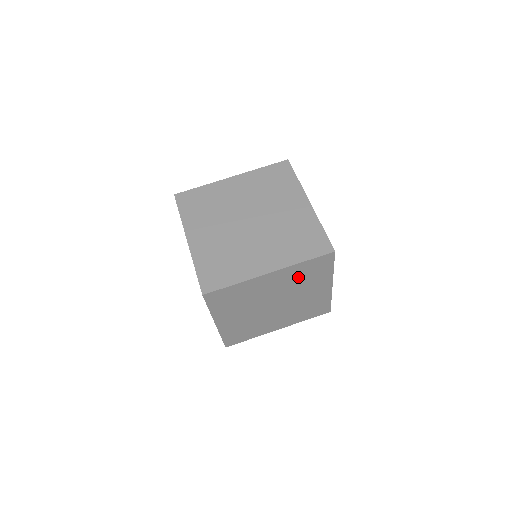
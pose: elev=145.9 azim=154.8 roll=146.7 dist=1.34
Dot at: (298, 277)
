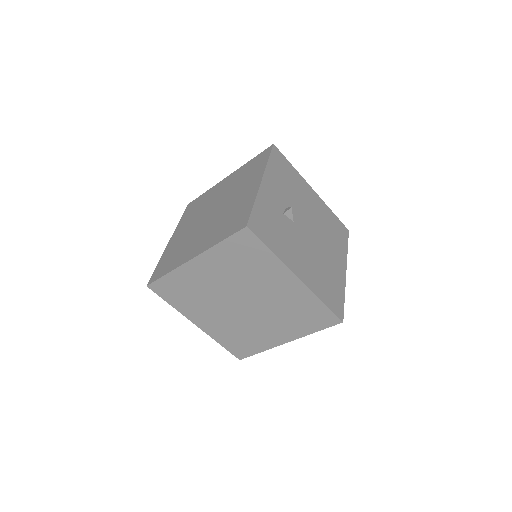
Dot at: (234, 265)
